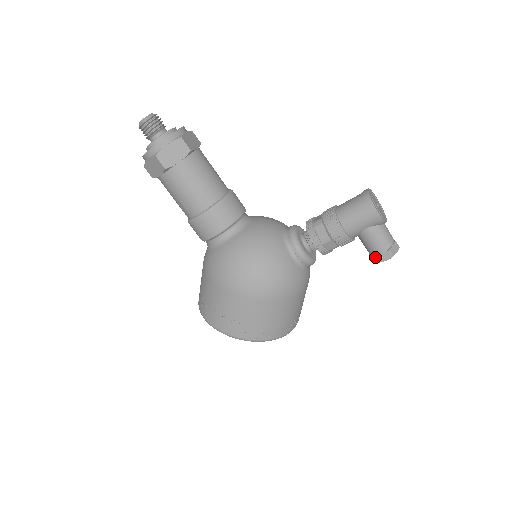
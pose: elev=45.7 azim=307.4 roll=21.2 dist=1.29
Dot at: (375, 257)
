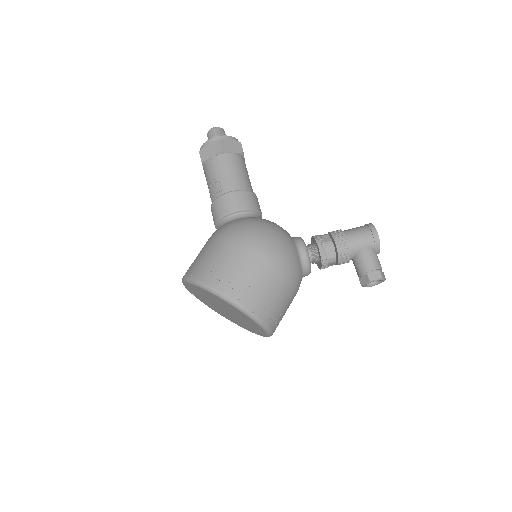
Dot at: (366, 276)
